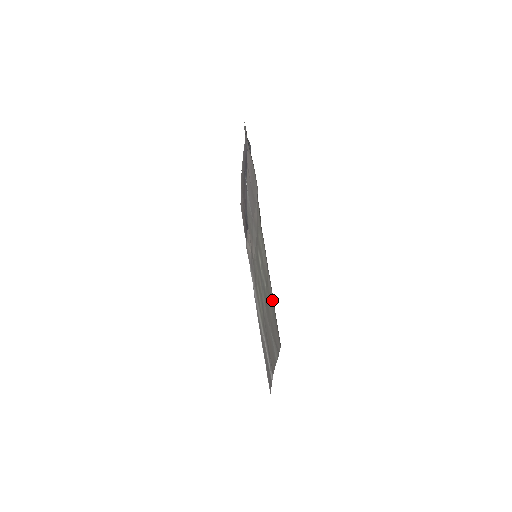
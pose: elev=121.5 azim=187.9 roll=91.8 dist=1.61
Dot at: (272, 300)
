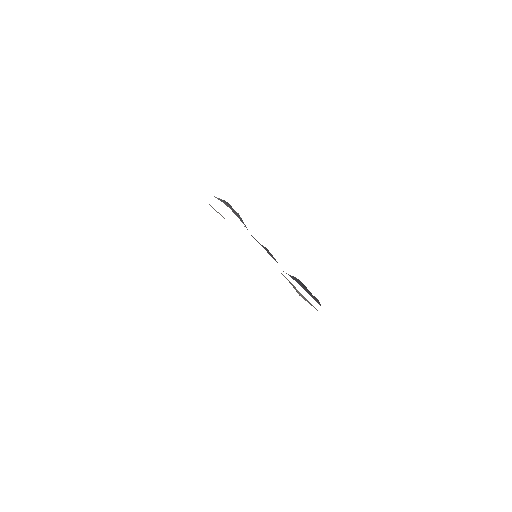
Dot at: occluded
